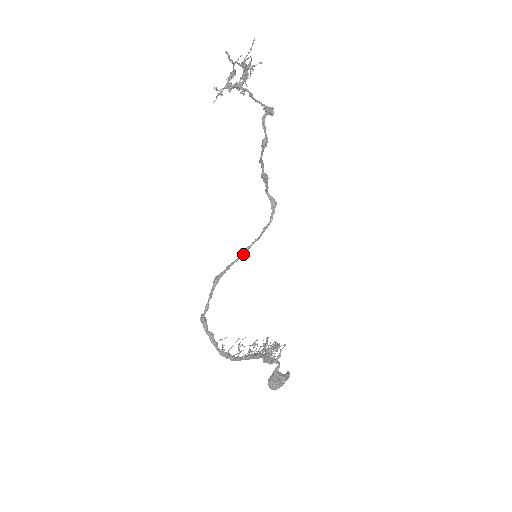
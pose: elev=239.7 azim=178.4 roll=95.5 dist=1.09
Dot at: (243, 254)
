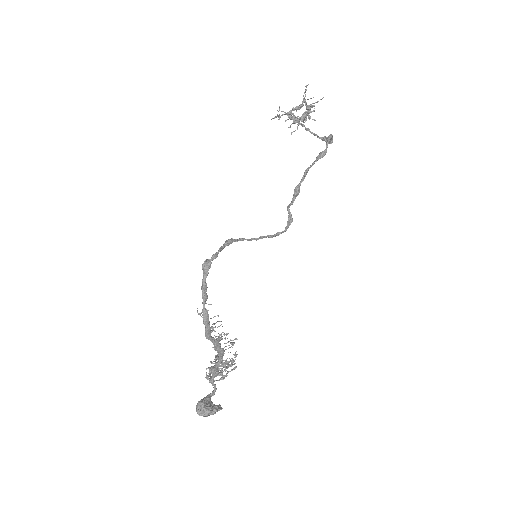
Dot at: (257, 238)
